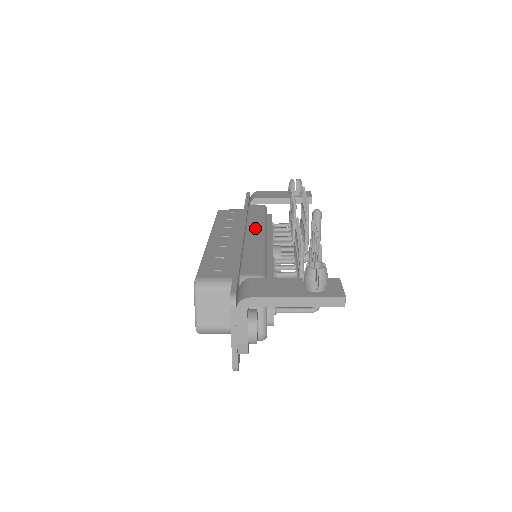
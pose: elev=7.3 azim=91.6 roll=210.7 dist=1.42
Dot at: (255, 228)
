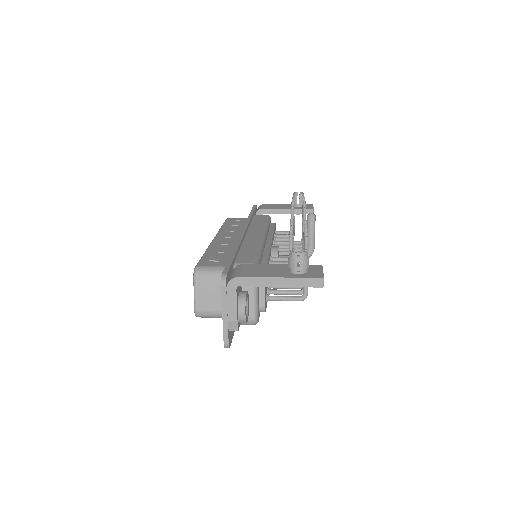
Dot at: (256, 231)
